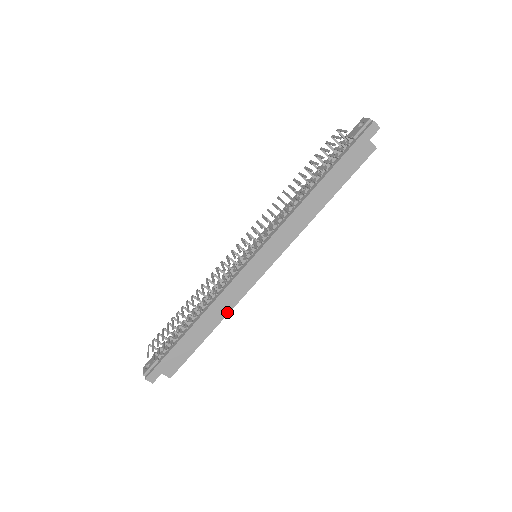
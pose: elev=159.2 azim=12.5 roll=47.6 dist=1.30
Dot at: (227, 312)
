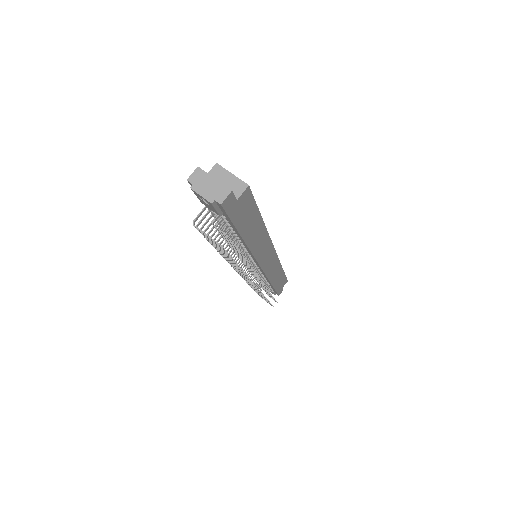
Dot at: (280, 267)
